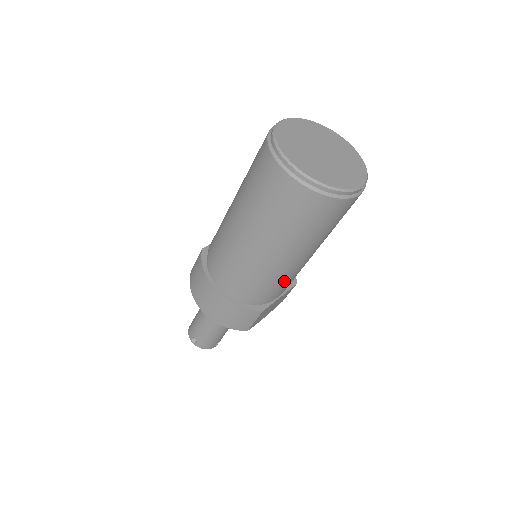
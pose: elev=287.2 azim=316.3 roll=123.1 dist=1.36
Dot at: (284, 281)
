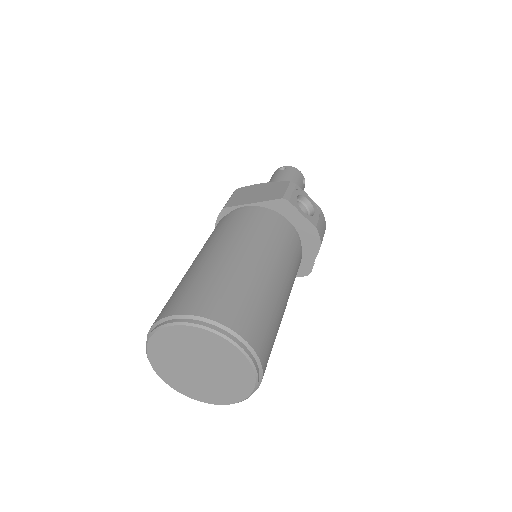
Dot at: occluded
